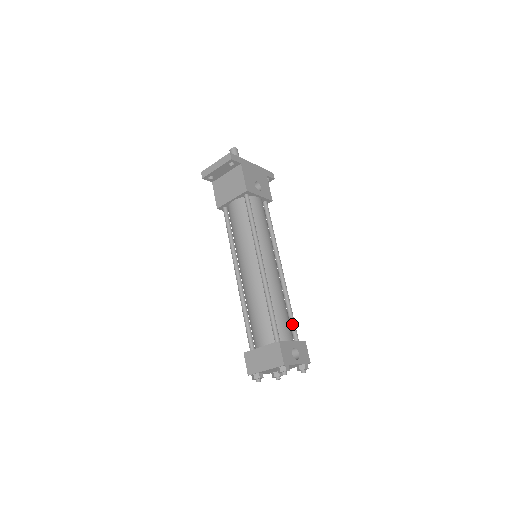
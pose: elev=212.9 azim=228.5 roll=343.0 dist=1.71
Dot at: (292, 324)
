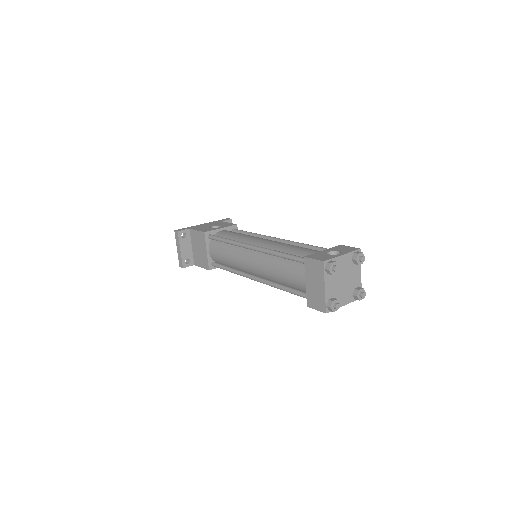
Dot at: (319, 250)
